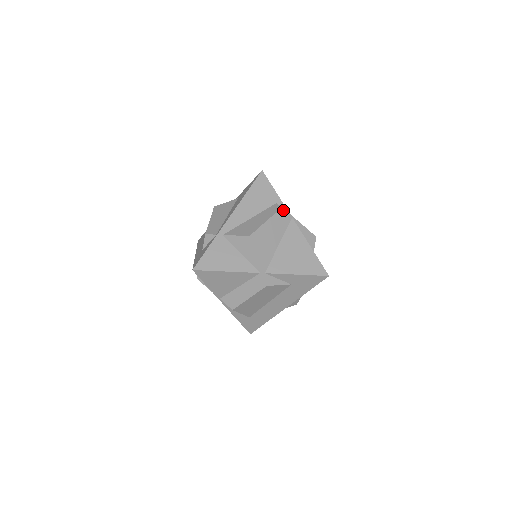
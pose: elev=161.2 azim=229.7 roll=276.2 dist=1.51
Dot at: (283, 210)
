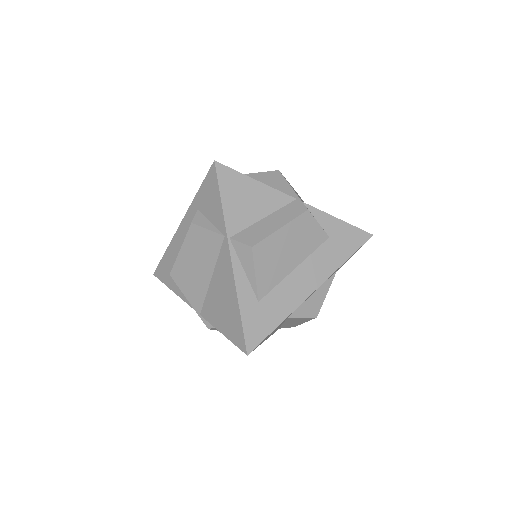
Dot at: occluded
